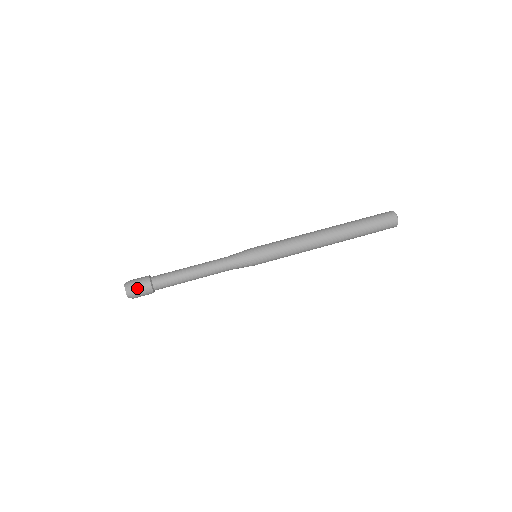
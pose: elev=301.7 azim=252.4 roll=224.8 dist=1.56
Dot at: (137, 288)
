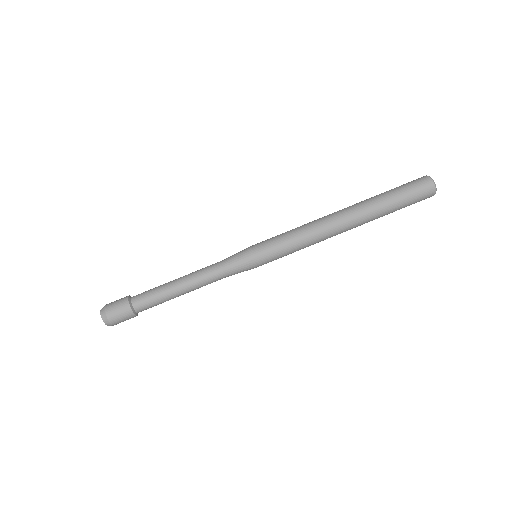
Dot at: (115, 314)
